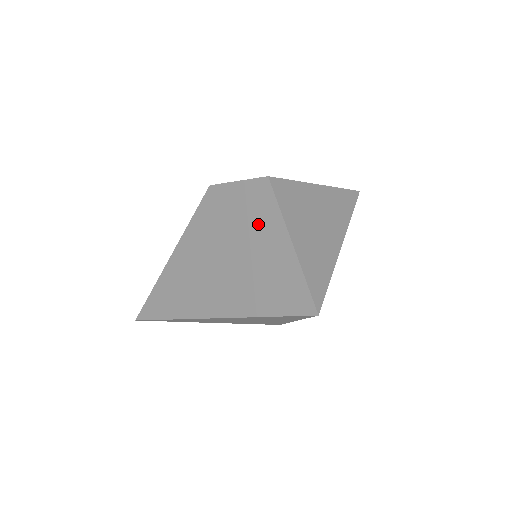
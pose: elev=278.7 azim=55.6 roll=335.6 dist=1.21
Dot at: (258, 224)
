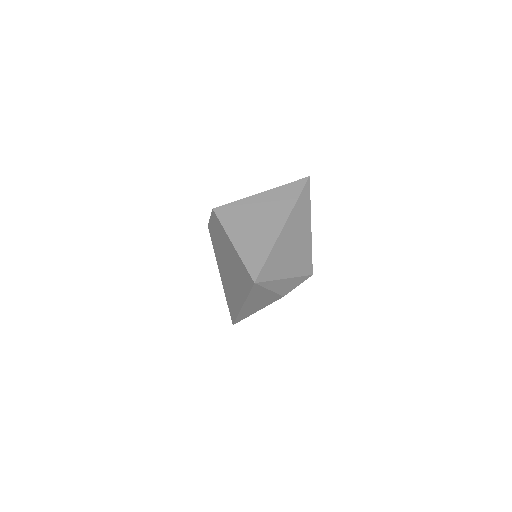
Dot at: (223, 239)
